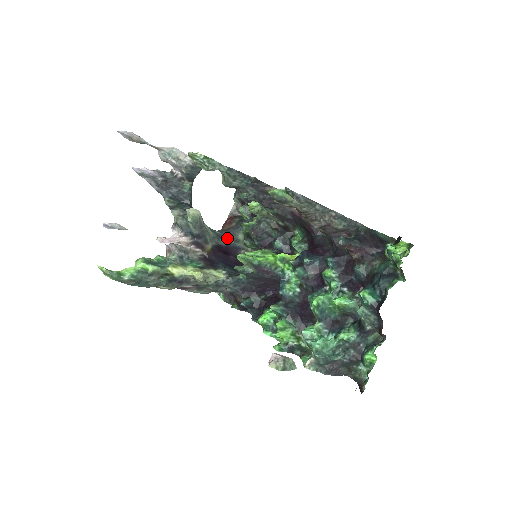
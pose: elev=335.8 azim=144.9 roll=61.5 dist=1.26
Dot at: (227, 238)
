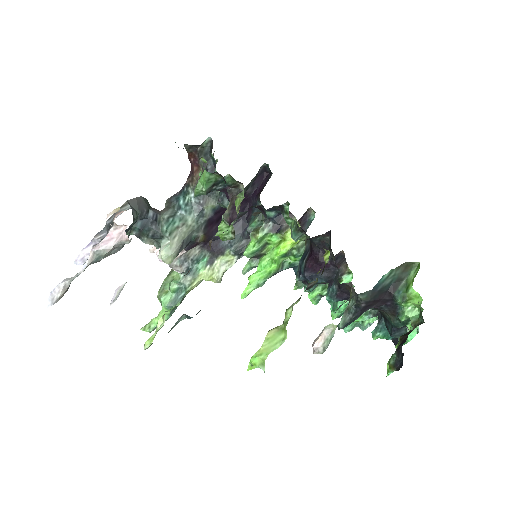
Dot at: (209, 203)
